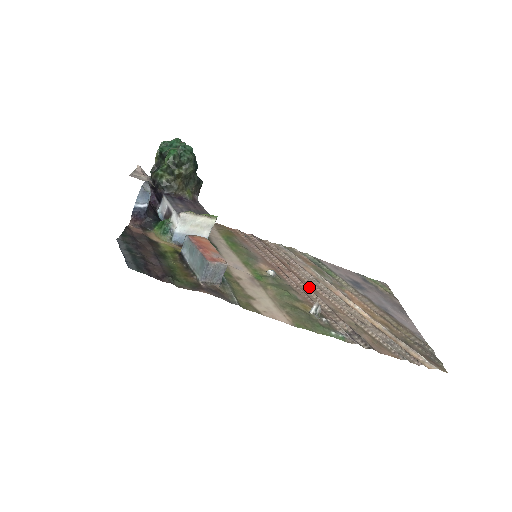
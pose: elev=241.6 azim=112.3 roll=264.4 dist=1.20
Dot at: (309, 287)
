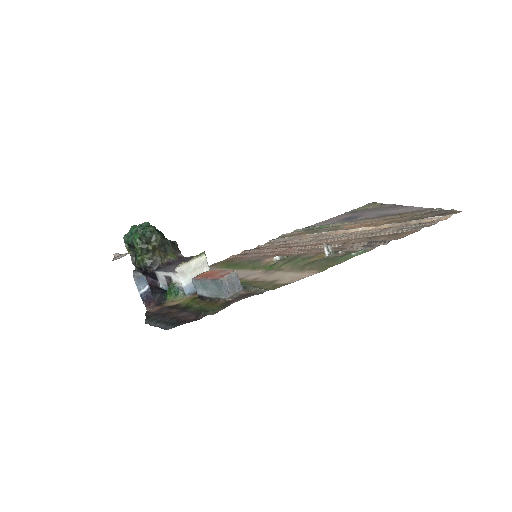
Dot at: (314, 245)
